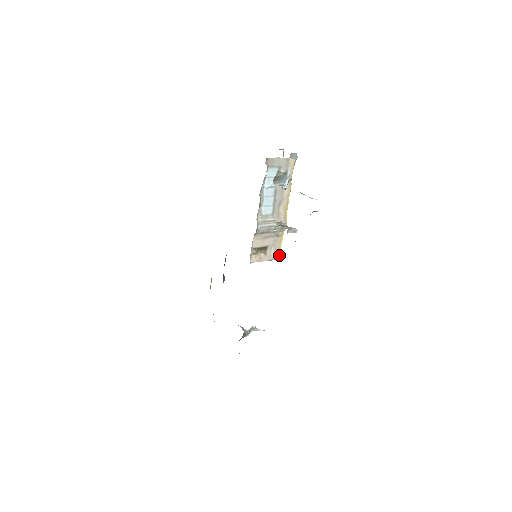
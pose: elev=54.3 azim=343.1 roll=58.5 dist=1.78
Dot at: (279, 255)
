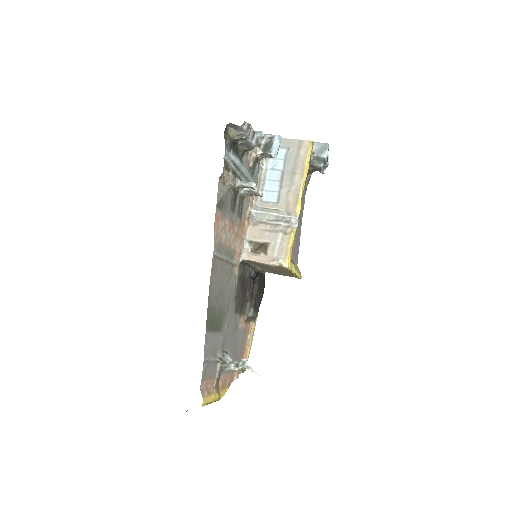
Dot at: (287, 261)
